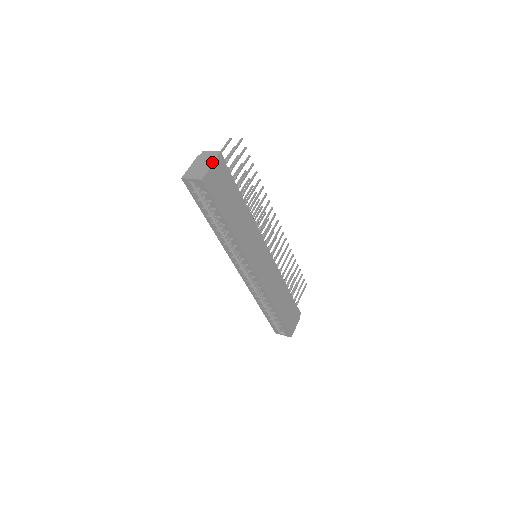
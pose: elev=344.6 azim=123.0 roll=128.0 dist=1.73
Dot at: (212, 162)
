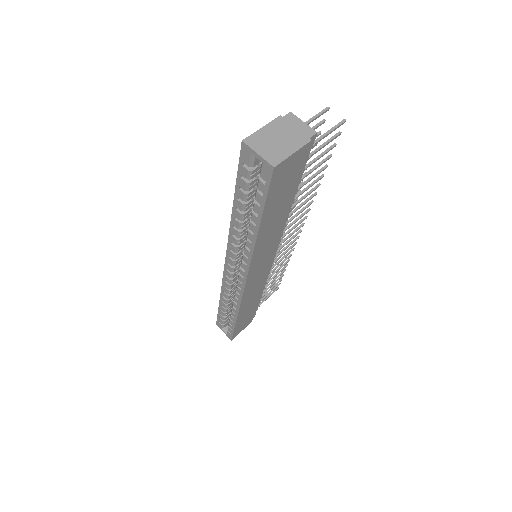
Dot at: (299, 145)
